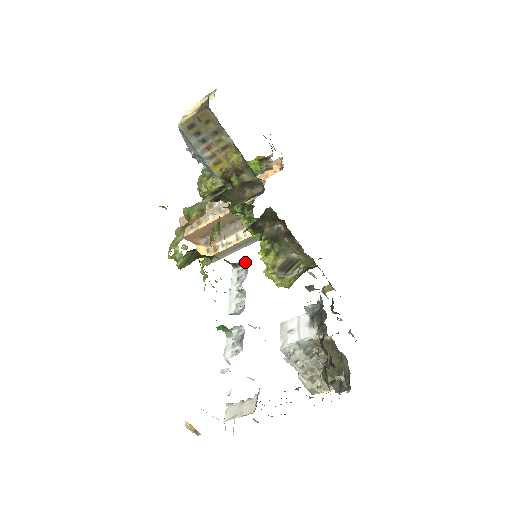
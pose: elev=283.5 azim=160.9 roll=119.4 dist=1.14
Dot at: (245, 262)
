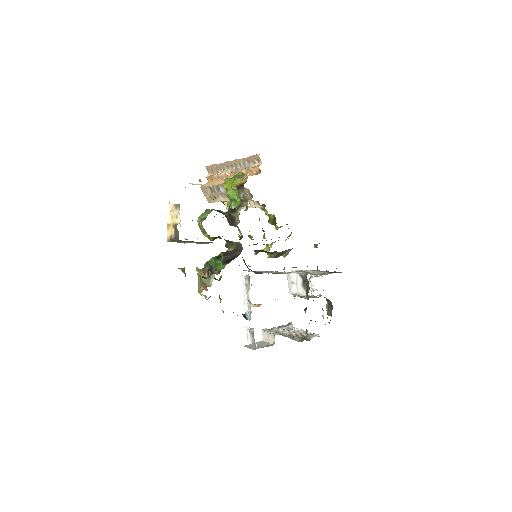
Dot at: (247, 275)
